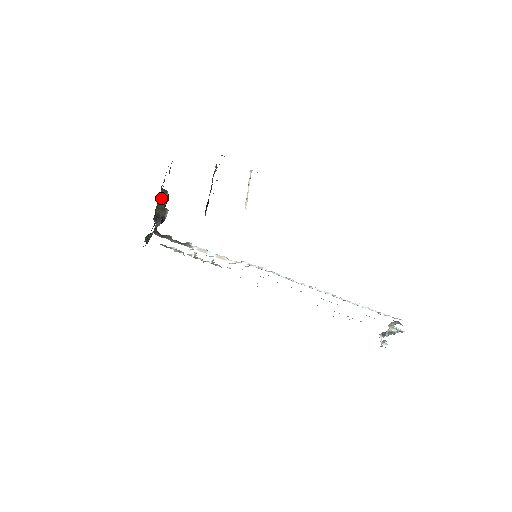
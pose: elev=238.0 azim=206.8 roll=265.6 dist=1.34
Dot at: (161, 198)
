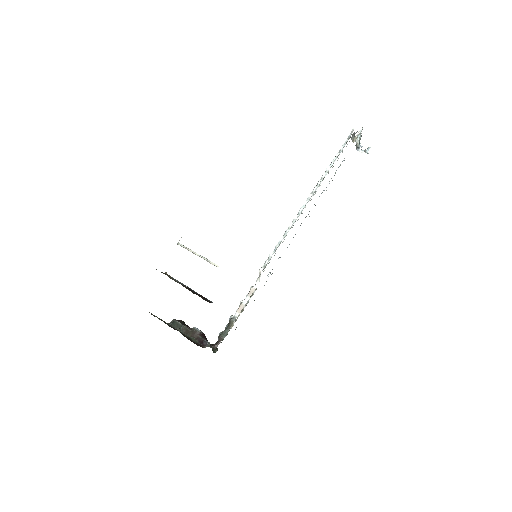
Dot at: (181, 330)
